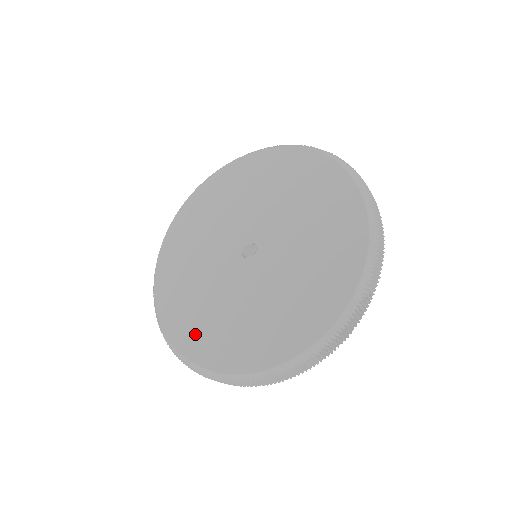
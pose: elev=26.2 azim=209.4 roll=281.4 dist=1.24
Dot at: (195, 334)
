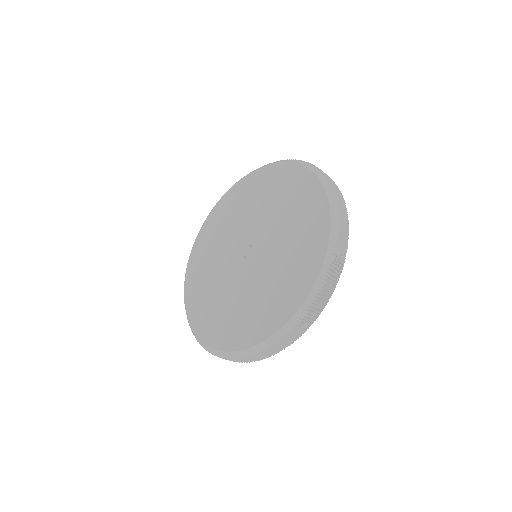
Dot at: (224, 330)
